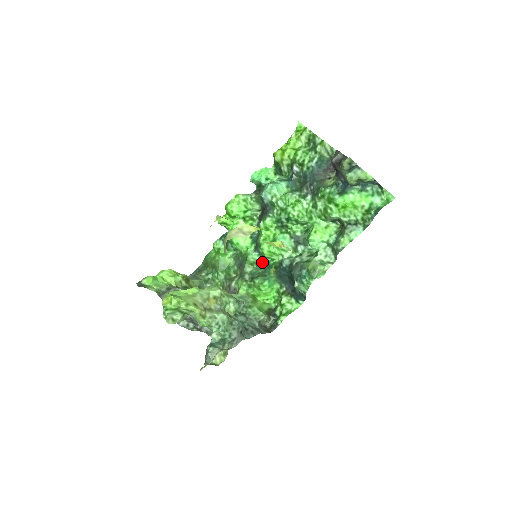
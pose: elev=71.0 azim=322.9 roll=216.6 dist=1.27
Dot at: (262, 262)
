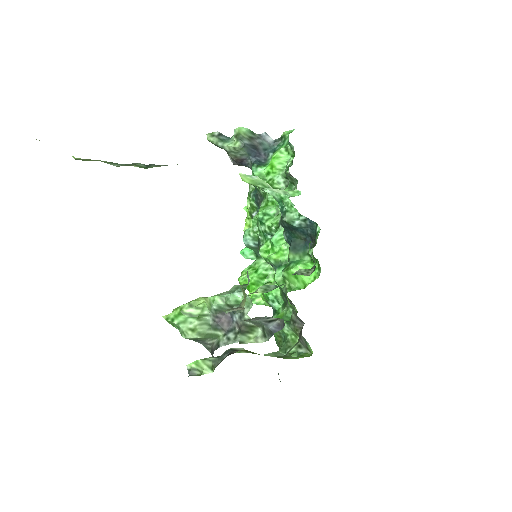
Dot at: occluded
